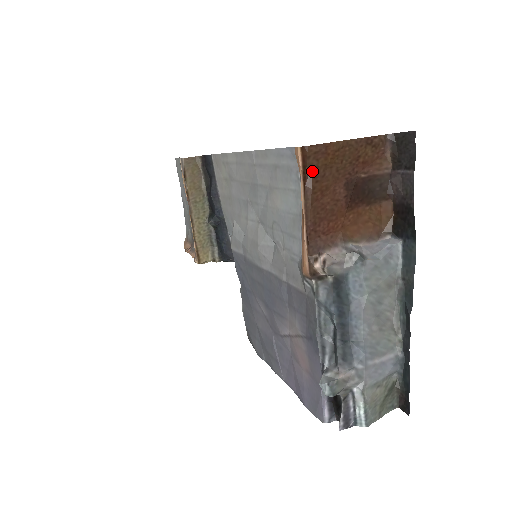
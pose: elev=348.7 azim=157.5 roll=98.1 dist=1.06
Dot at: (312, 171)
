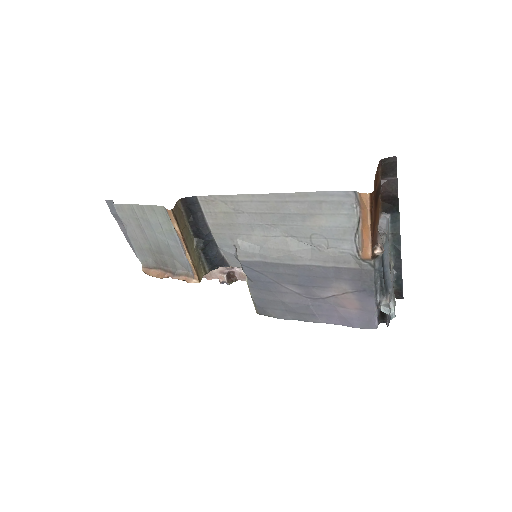
Dot at: occluded
